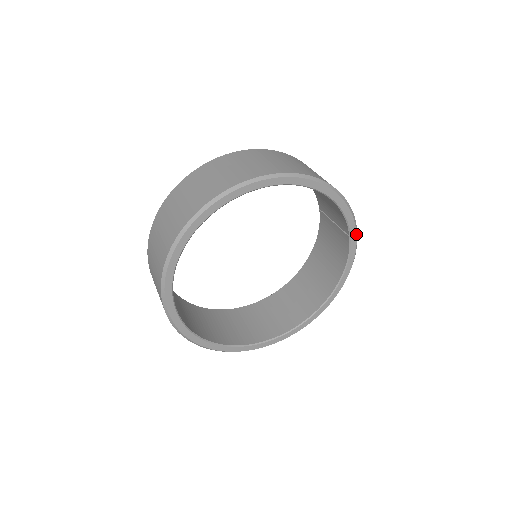
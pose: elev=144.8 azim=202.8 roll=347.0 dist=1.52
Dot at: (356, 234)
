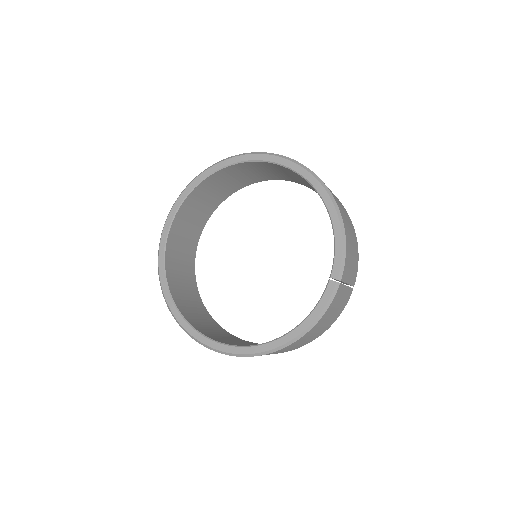
Dot at: occluded
